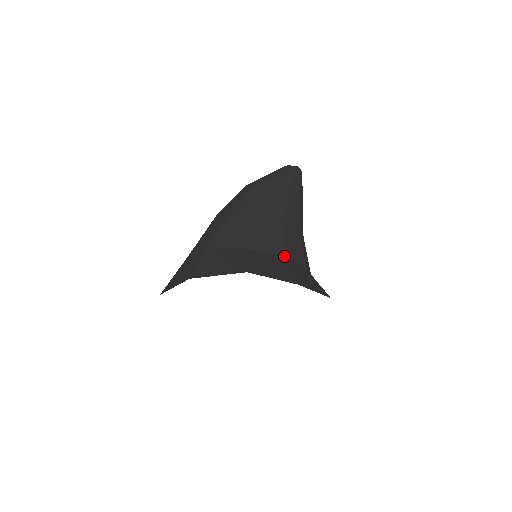
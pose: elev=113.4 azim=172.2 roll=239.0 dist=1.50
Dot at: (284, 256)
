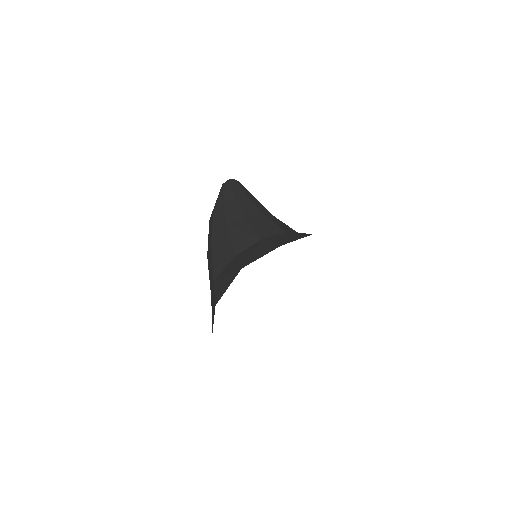
Dot at: (262, 238)
